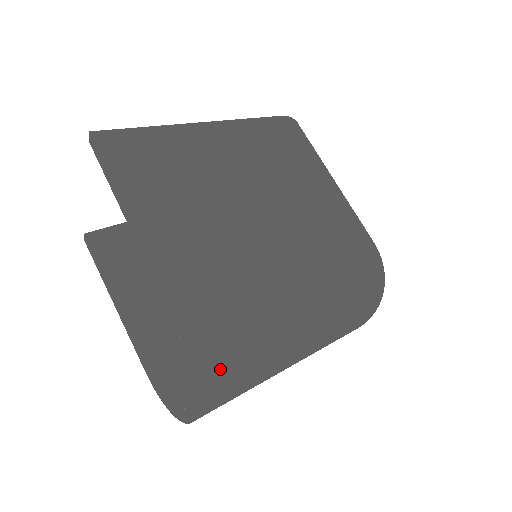
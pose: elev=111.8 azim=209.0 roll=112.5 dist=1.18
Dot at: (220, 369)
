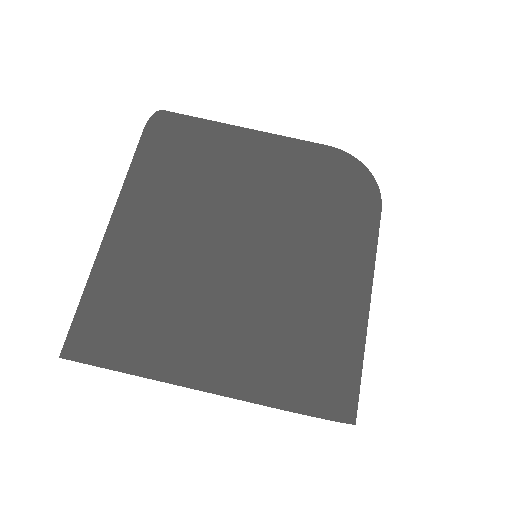
Dot at: (342, 395)
